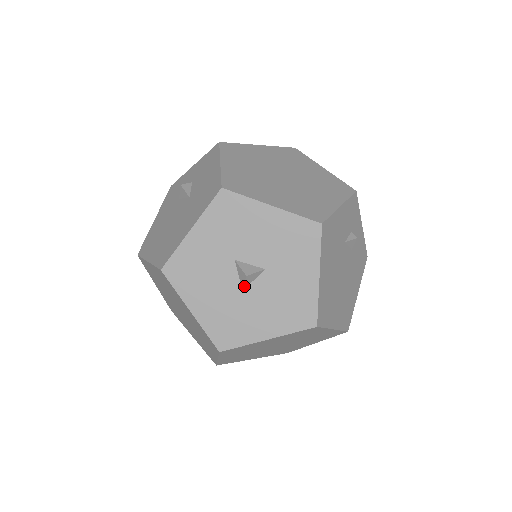
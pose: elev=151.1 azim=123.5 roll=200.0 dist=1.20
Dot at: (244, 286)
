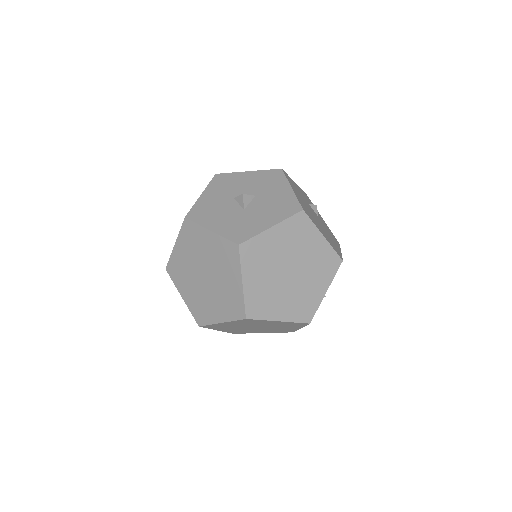
Dot at: (244, 205)
